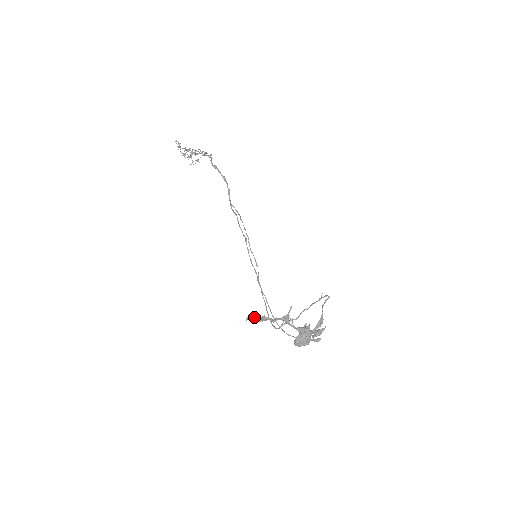
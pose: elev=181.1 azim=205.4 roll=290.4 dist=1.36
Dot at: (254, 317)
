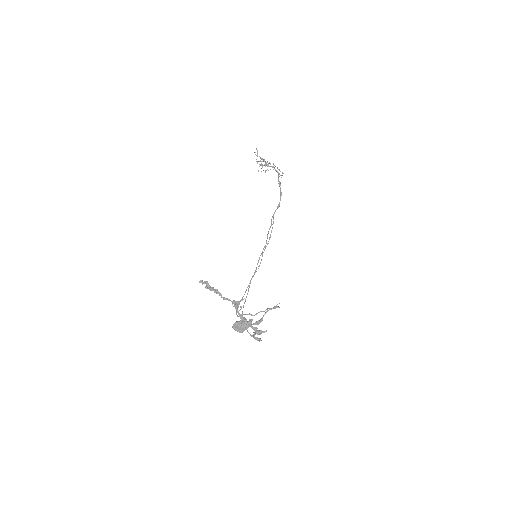
Dot at: (206, 284)
